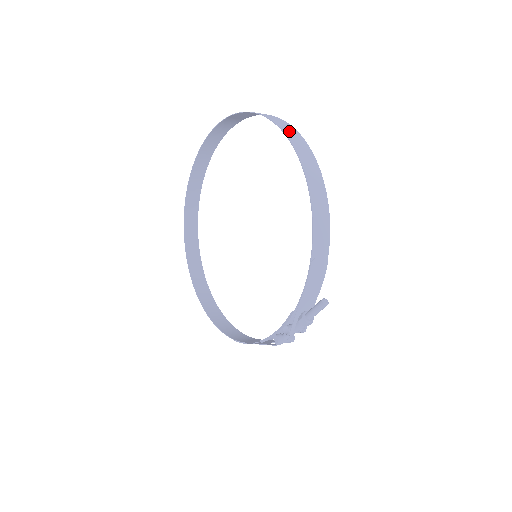
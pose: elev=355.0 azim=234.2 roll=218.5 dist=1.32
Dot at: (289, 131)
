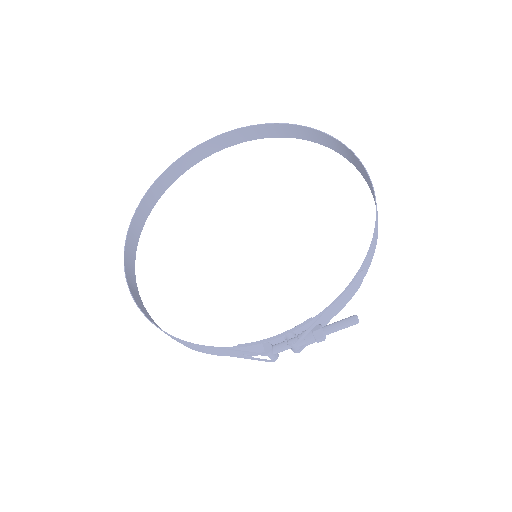
Dot at: (355, 159)
